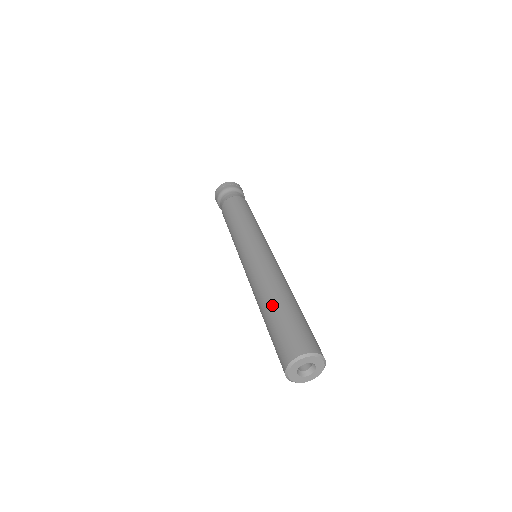
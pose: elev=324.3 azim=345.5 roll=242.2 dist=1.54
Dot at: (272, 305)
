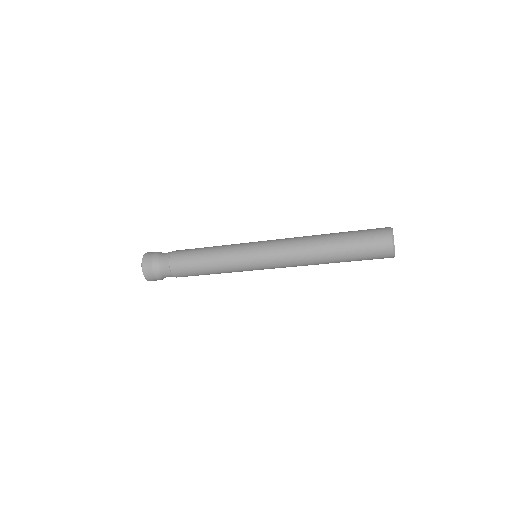
Dot at: occluded
